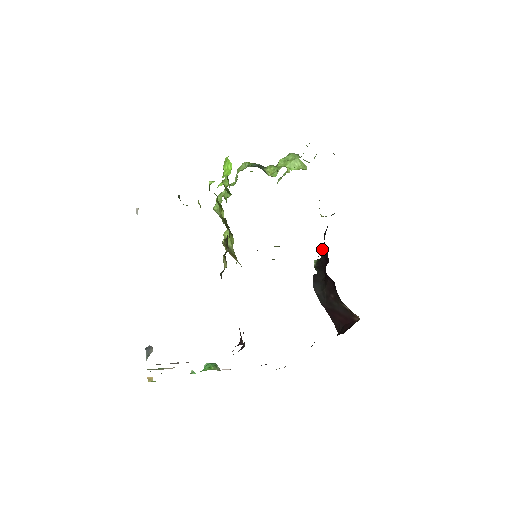
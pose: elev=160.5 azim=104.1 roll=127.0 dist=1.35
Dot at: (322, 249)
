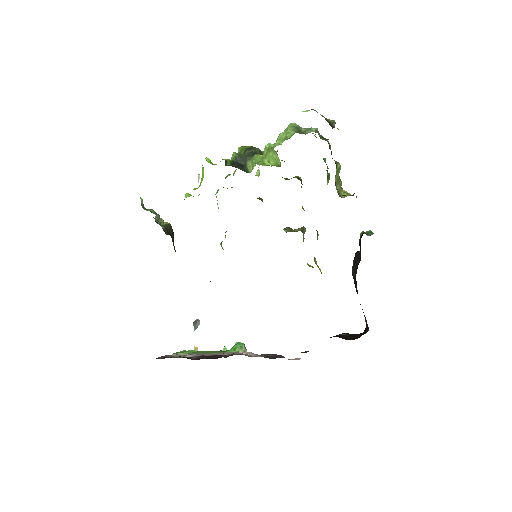
Dot at: occluded
